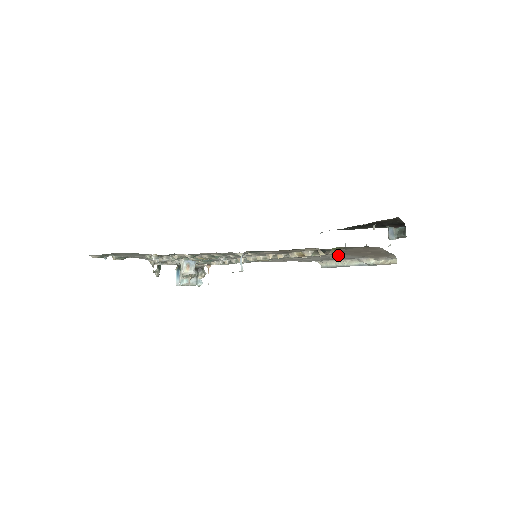
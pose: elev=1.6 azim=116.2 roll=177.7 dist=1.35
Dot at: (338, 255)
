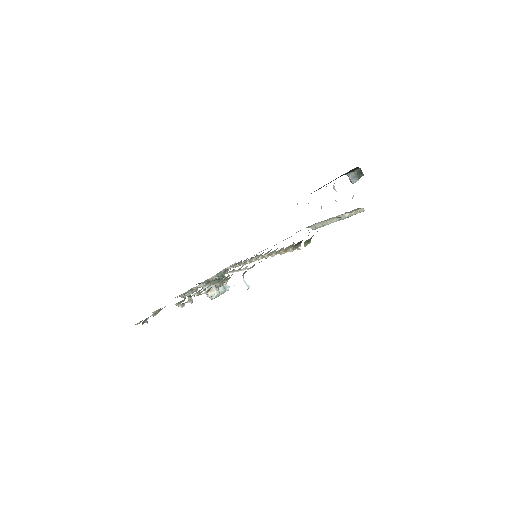
Dot at: occluded
